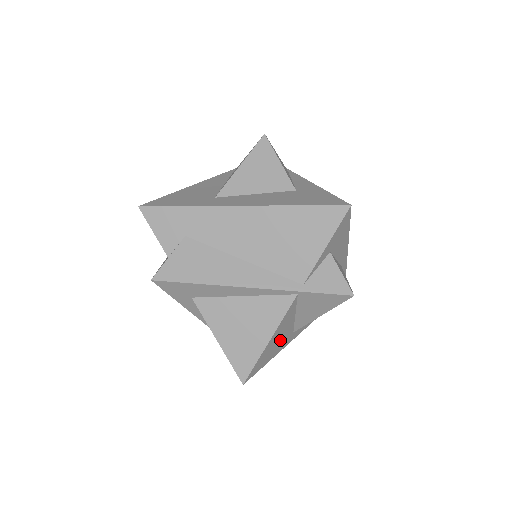
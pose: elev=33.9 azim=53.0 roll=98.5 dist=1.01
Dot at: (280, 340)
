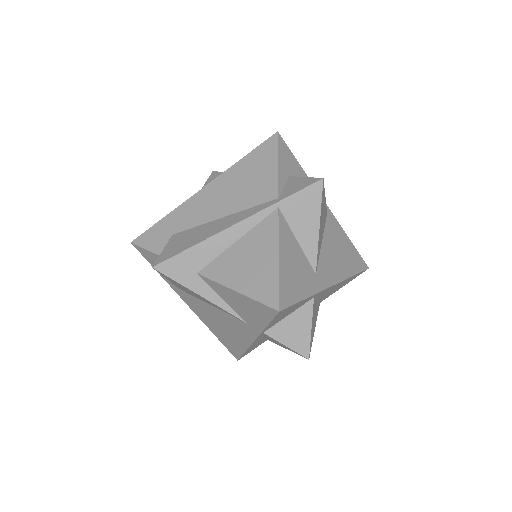
Dot at: (299, 271)
